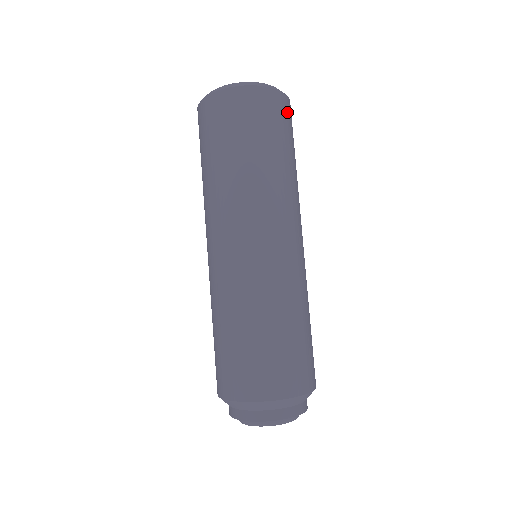
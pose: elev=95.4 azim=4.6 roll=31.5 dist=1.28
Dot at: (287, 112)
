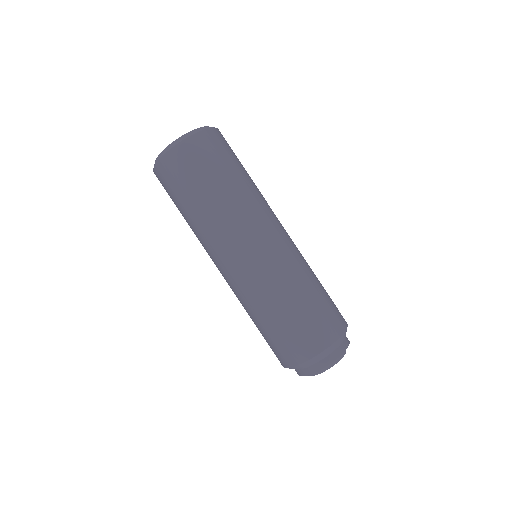
Dot at: (194, 153)
